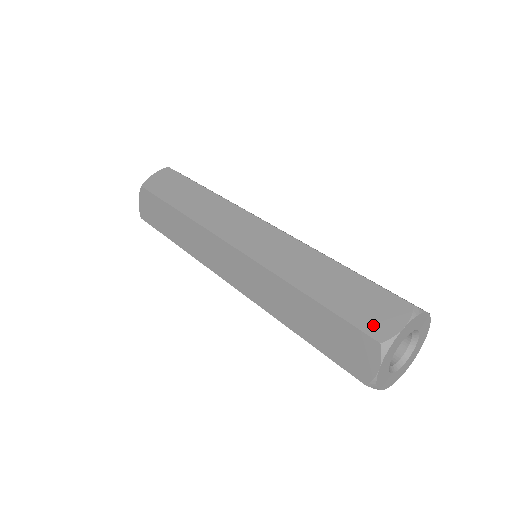
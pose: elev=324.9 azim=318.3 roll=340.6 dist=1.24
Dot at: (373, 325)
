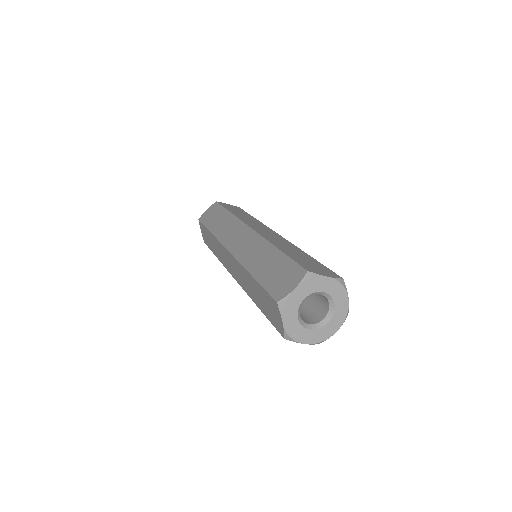
Dot at: (278, 290)
